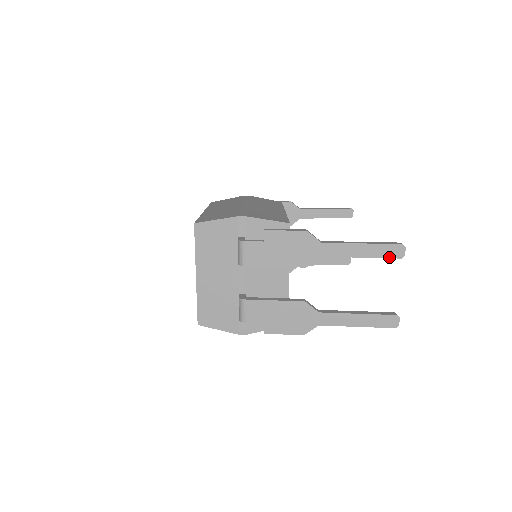
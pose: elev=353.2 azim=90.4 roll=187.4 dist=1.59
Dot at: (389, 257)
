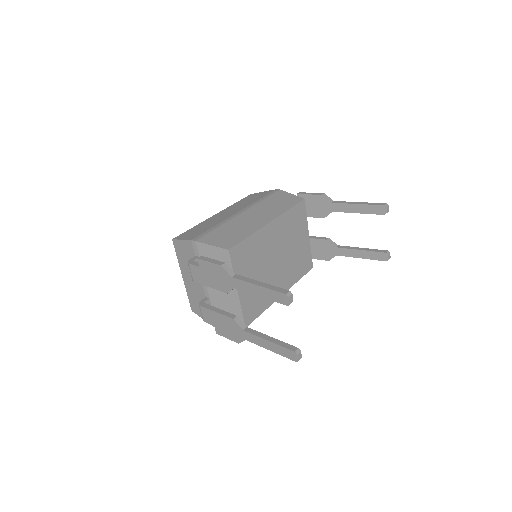
Dot at: (278, 302)
